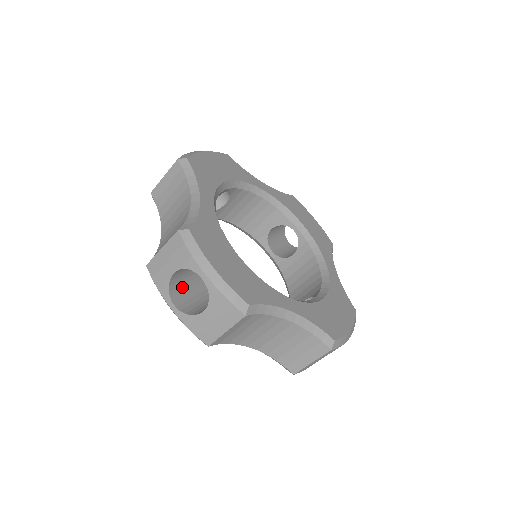
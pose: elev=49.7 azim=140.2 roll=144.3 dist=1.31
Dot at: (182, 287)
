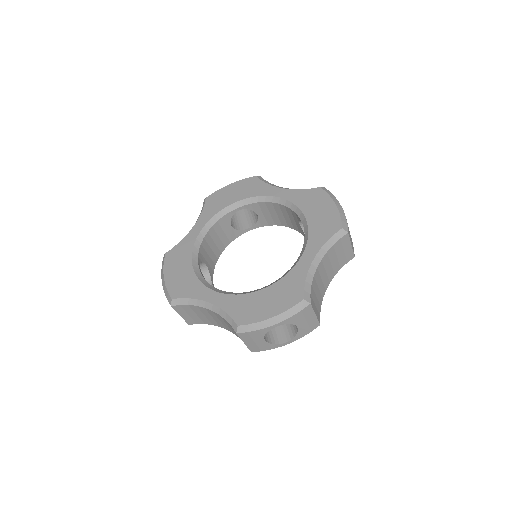
Dot at: (273, 331)
